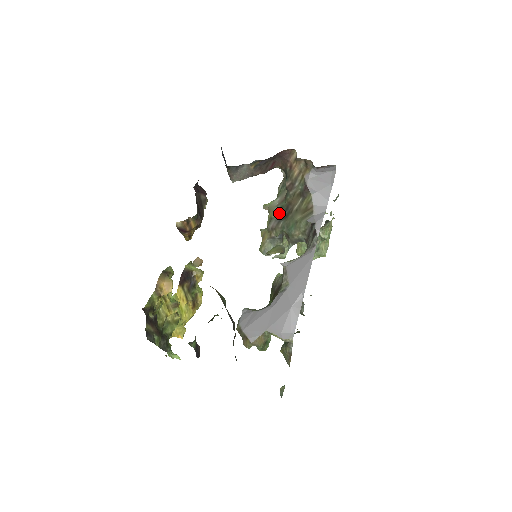
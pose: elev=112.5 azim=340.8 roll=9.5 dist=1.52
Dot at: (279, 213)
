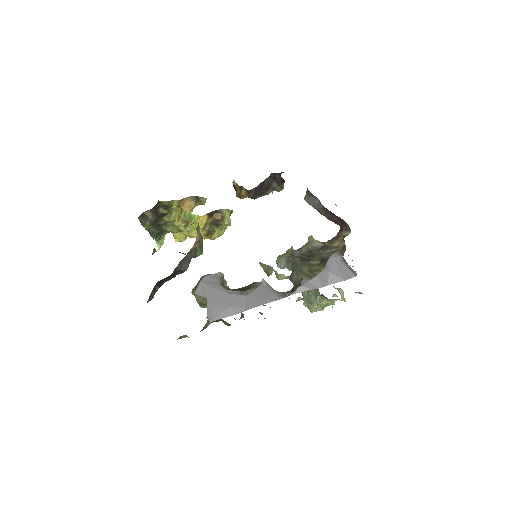
Dot at: (306, 252)
